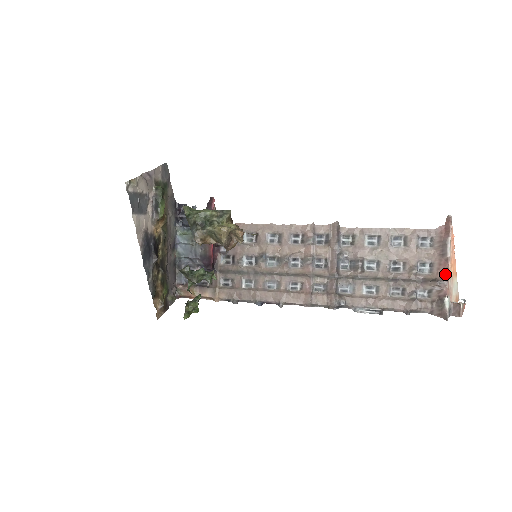
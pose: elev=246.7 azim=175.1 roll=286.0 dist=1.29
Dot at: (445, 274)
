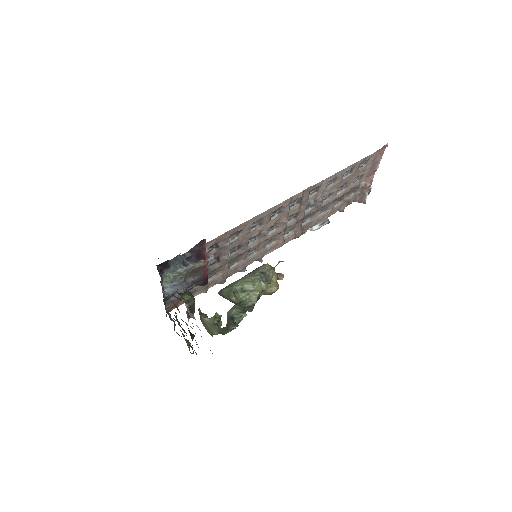
Dot at: (371, 179)
